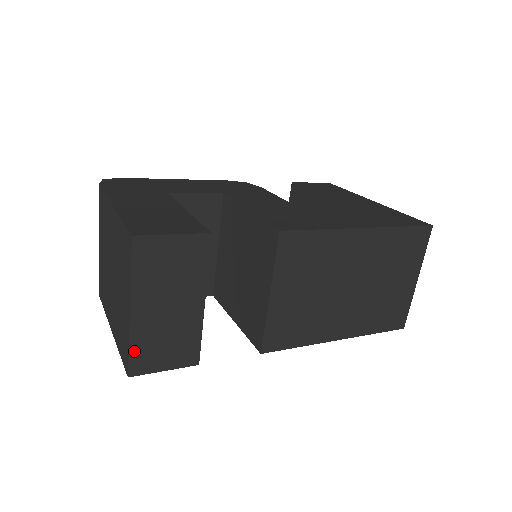
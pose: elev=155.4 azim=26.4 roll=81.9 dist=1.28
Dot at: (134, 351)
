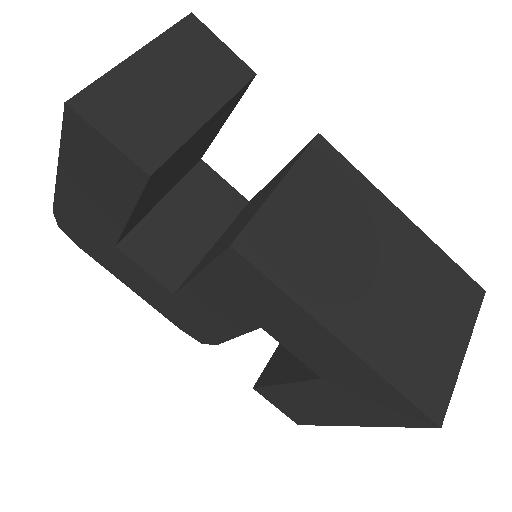
Dot at: (101, 86)
